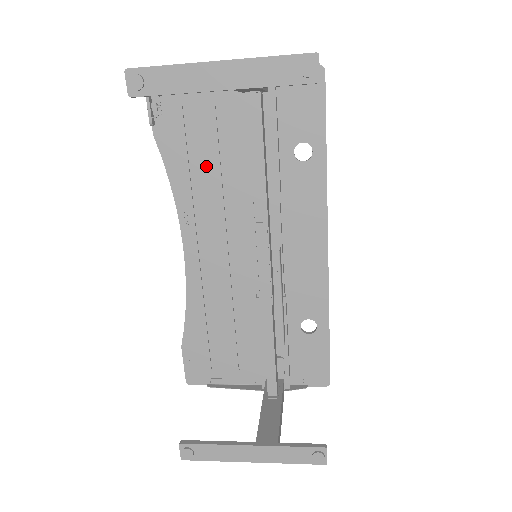
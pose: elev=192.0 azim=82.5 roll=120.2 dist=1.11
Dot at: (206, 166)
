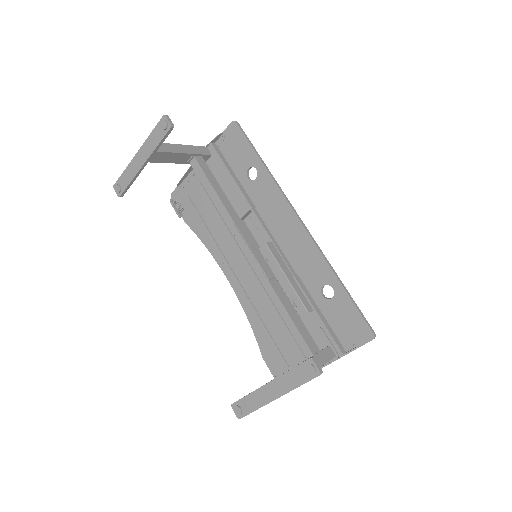
Dot at: (214, 221)
